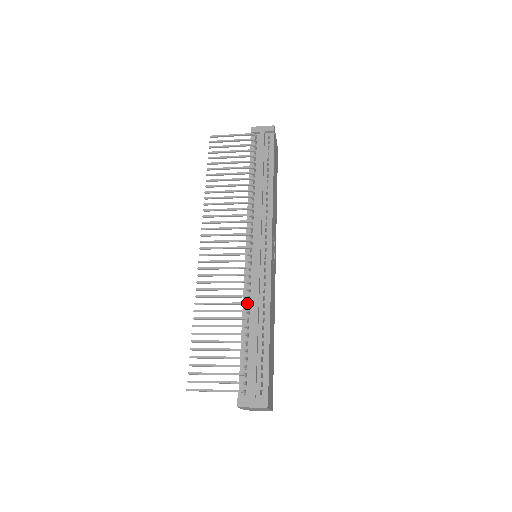
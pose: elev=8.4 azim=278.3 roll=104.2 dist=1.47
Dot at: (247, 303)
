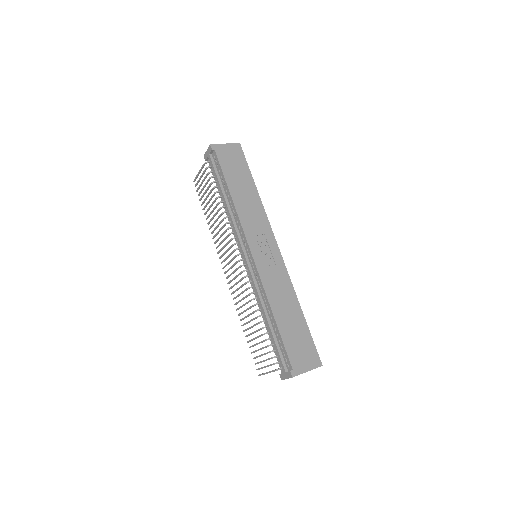
Dot at: (255, 304)
